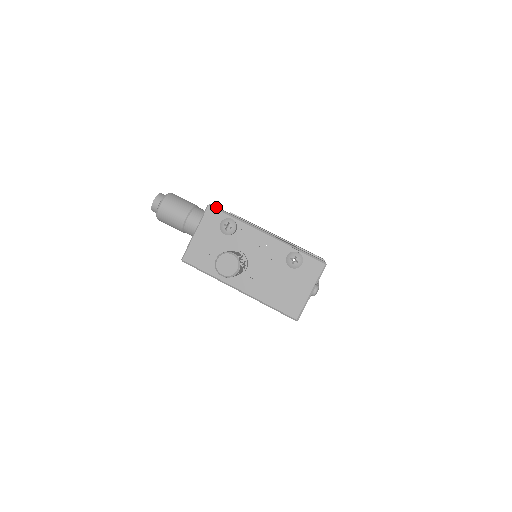
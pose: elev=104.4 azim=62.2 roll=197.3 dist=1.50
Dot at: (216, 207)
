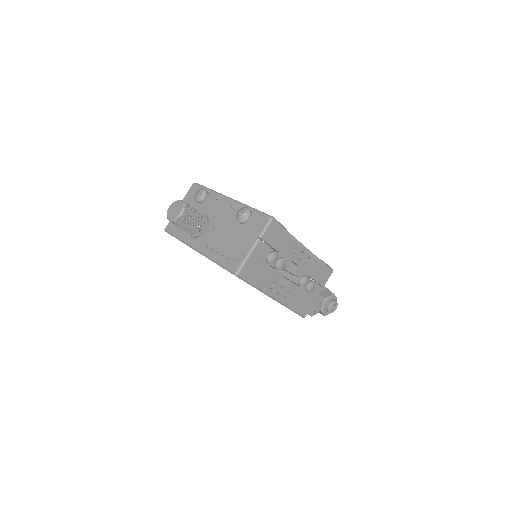
Dot at: (199, 184)
